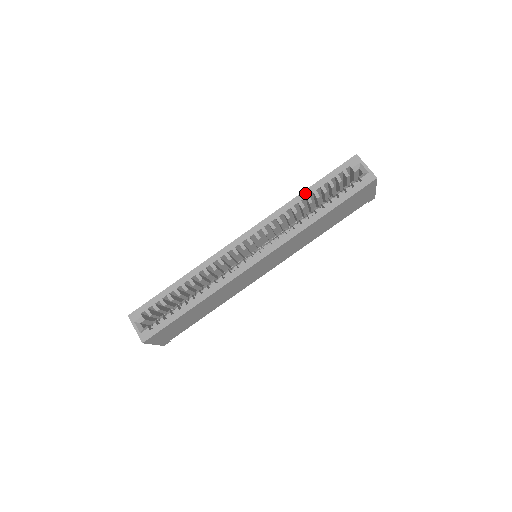
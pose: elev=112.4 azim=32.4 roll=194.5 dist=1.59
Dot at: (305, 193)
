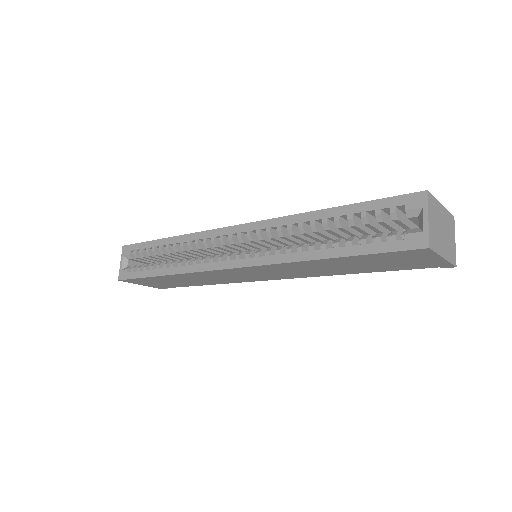
Dot at: (325, 212)
